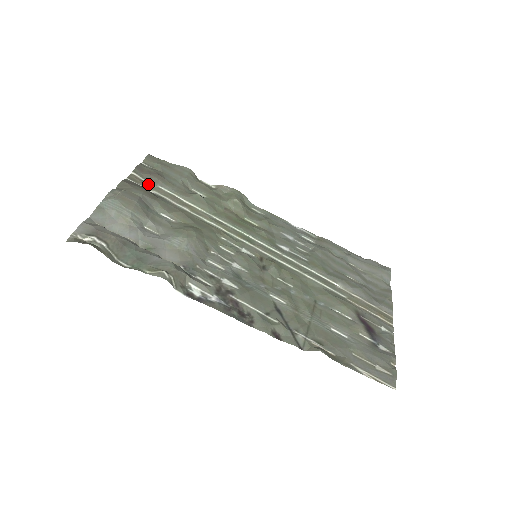
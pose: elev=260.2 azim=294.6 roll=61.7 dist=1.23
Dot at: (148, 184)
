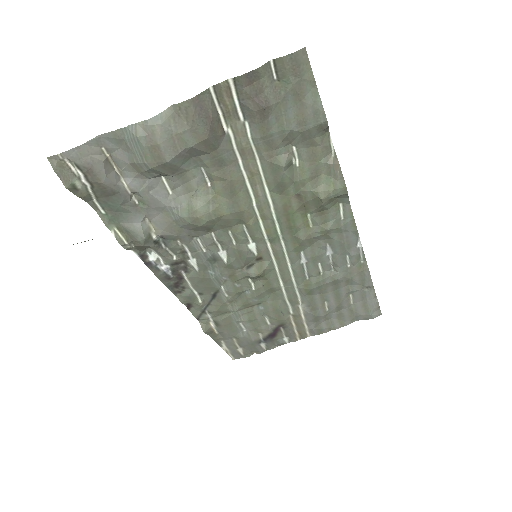
Dot at: (234, 113)
